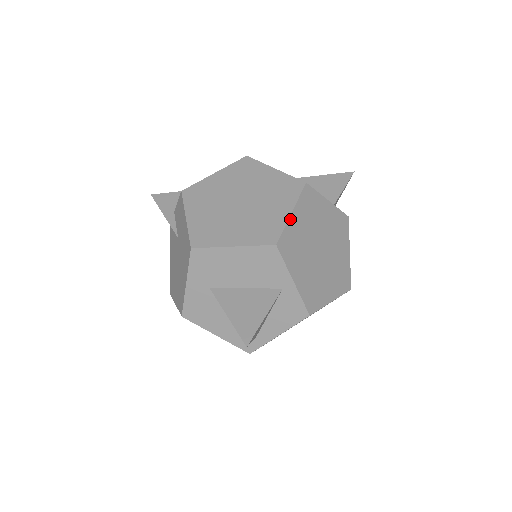
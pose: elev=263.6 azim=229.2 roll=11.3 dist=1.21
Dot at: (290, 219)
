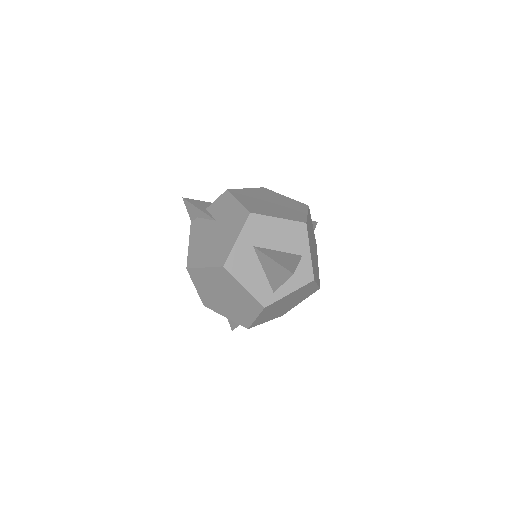
Dot at: (307, 216)
